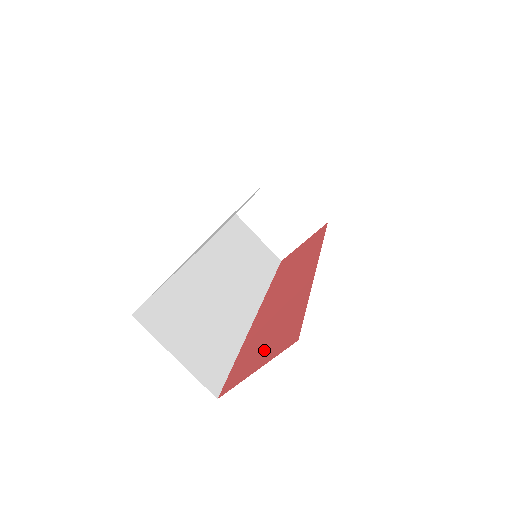
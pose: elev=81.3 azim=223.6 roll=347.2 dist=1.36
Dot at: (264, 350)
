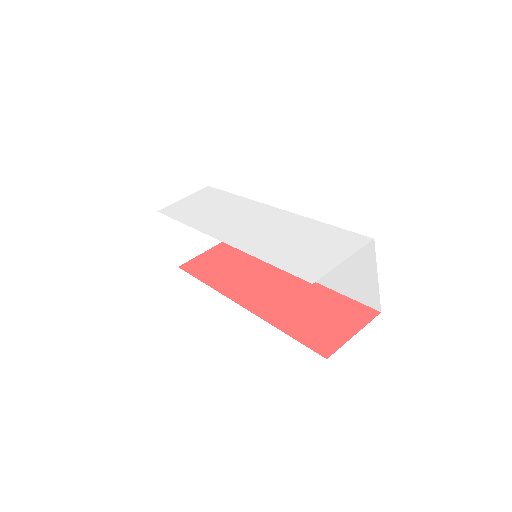
Dot at: (336, 323)
